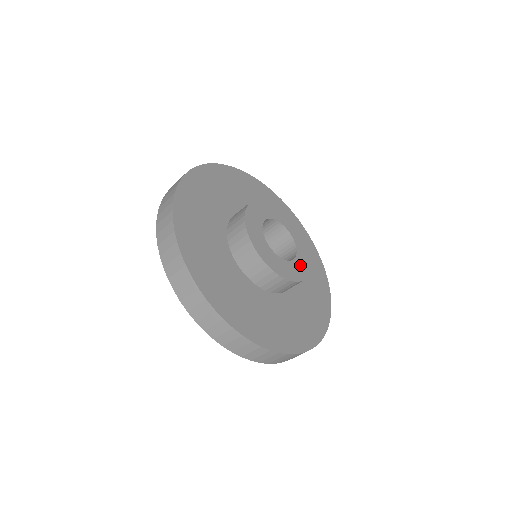
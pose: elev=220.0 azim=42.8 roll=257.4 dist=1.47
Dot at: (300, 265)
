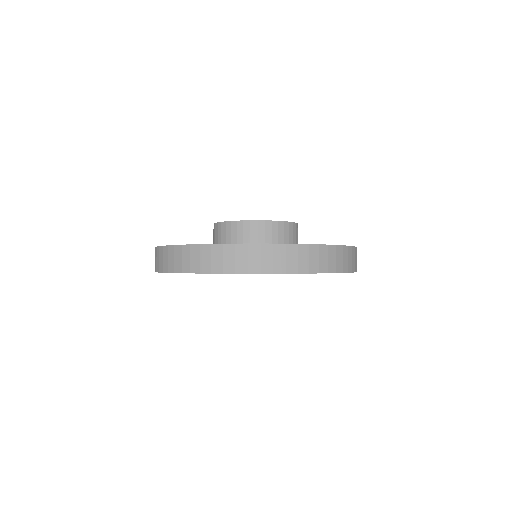
Dot at: occluded
